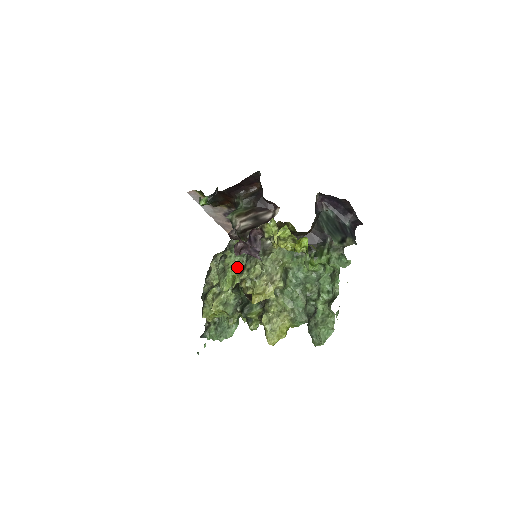
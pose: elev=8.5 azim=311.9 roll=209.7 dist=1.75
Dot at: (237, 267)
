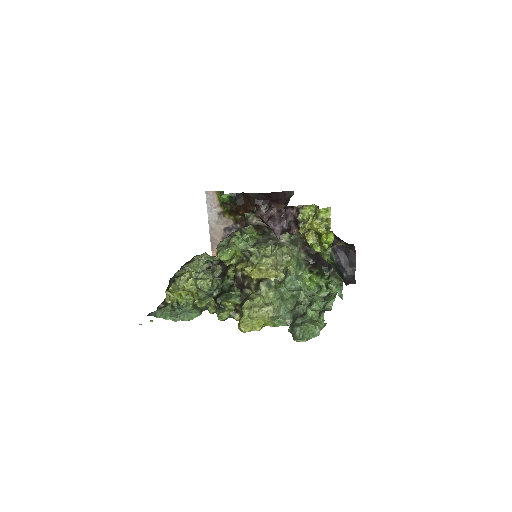
Dot at: (241, 249)
